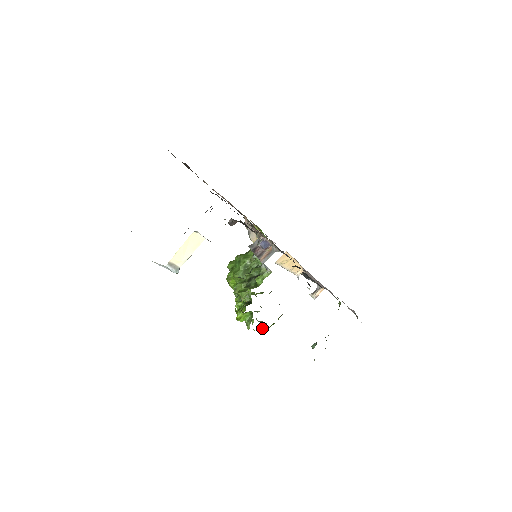
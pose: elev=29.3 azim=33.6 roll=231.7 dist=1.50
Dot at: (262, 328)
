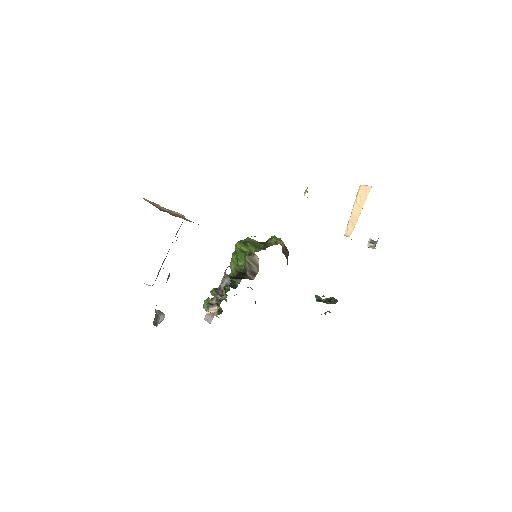
Dot at: occluded
